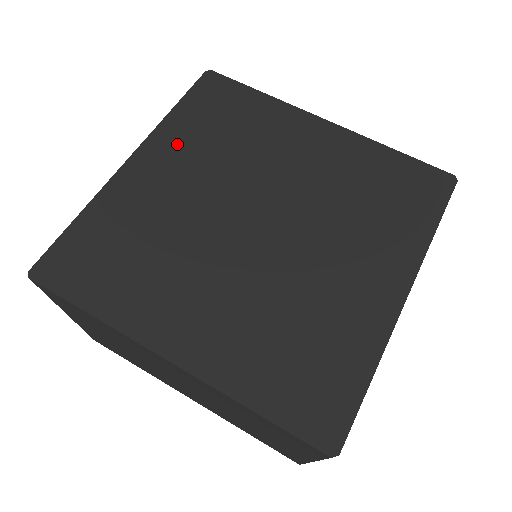
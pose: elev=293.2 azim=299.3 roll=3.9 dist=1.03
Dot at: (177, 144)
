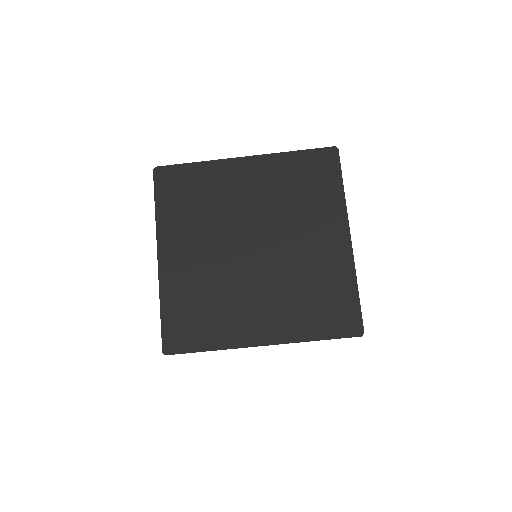
Dot at: (176, 230)
